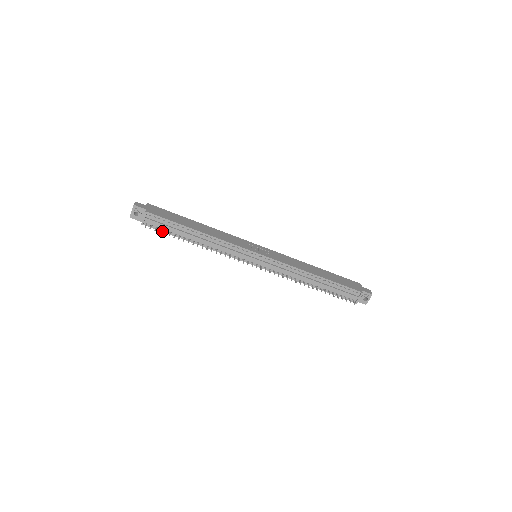
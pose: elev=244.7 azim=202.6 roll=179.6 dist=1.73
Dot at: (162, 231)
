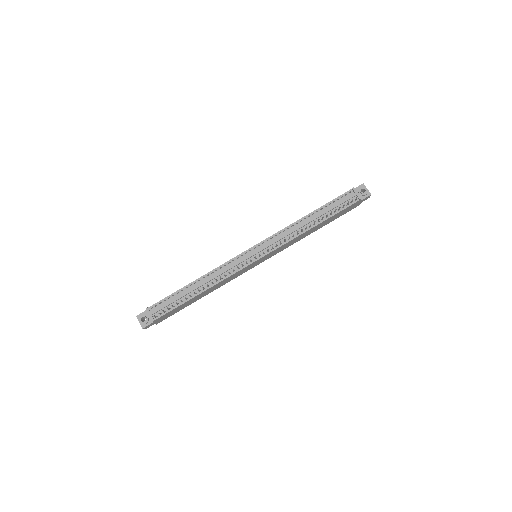
Dot at: (172, 310)
